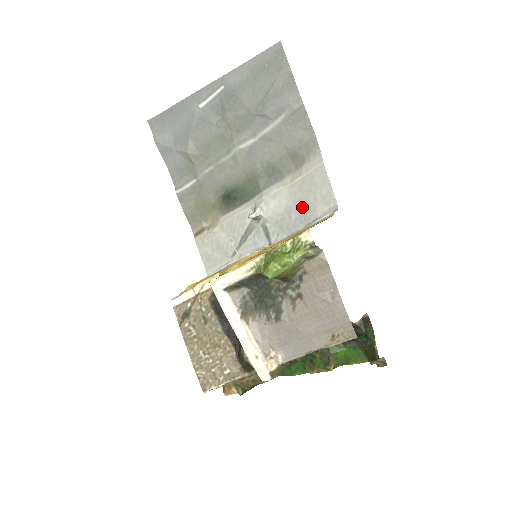
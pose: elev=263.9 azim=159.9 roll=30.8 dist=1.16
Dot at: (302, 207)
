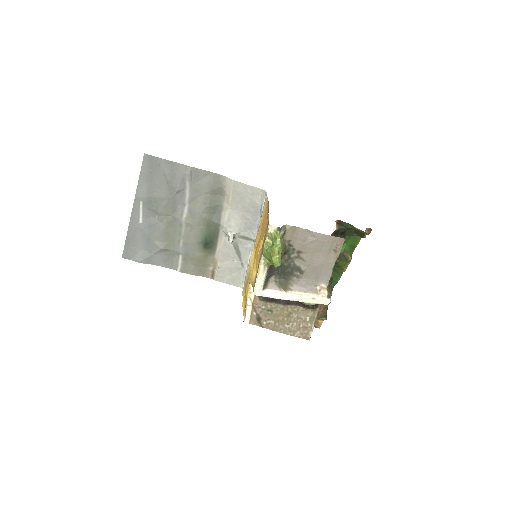
Dot at: (248, 209)
